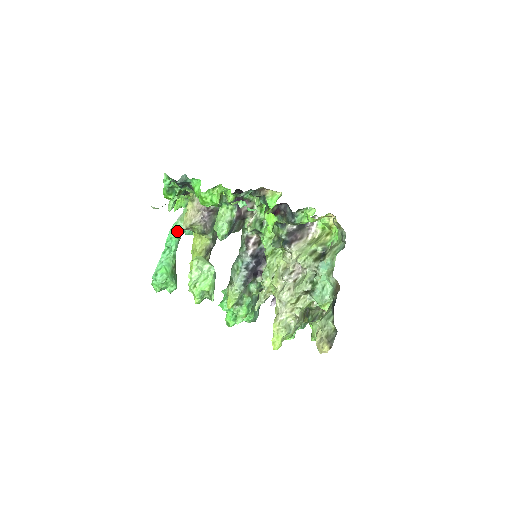
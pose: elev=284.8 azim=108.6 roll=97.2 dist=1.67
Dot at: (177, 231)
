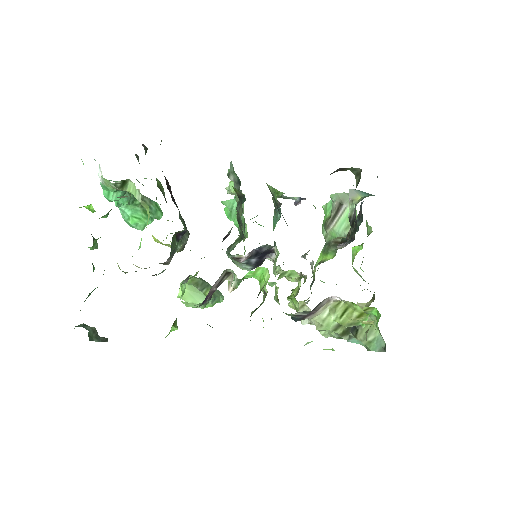
Dot at: (114, 194)
